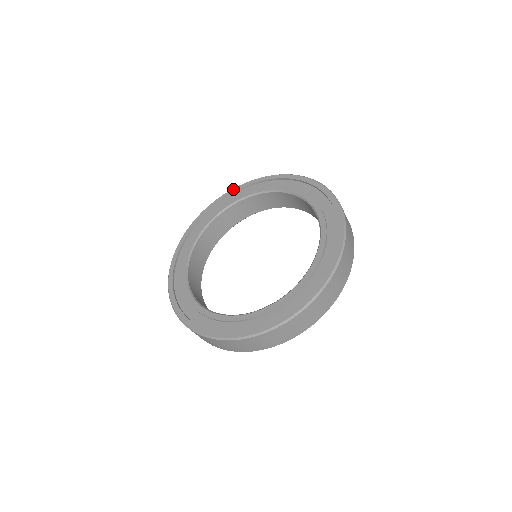
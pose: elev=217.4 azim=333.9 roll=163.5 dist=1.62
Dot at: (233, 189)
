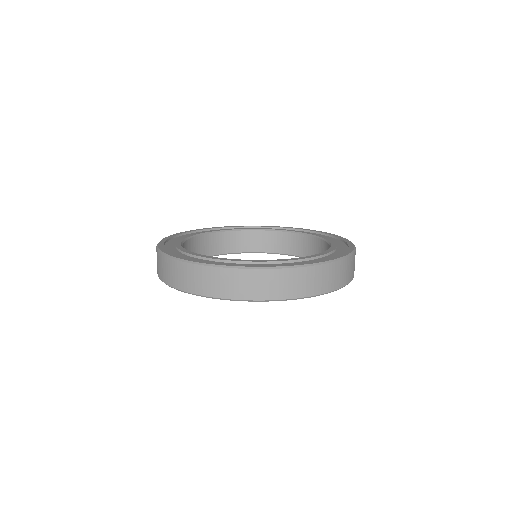
Dot at: occluded
